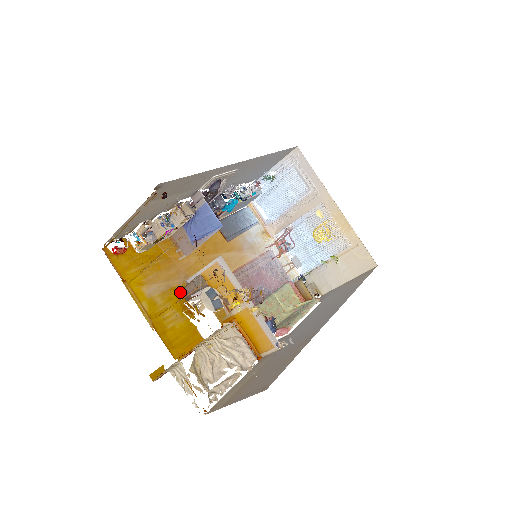
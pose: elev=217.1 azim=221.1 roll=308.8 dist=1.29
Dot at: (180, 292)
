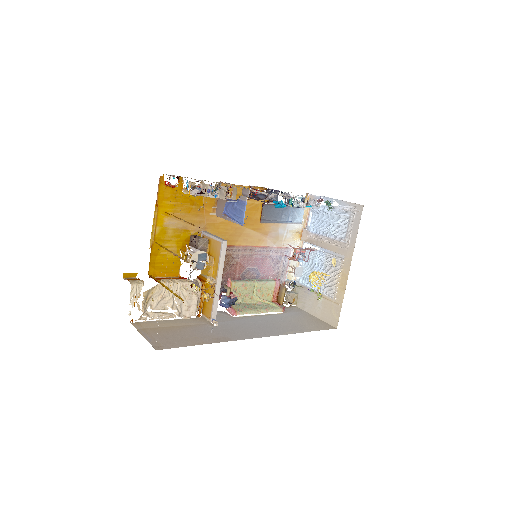
Dot at: (190, 236)
